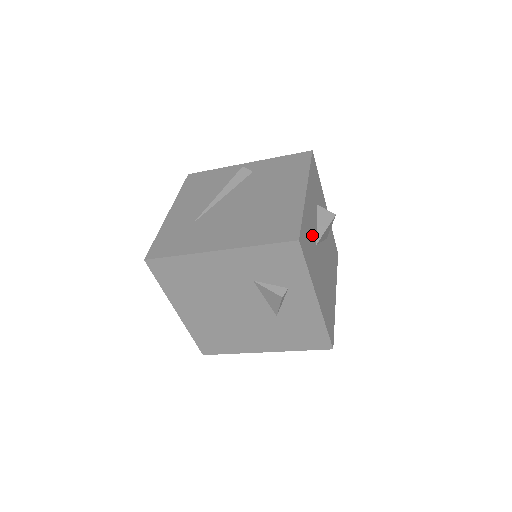
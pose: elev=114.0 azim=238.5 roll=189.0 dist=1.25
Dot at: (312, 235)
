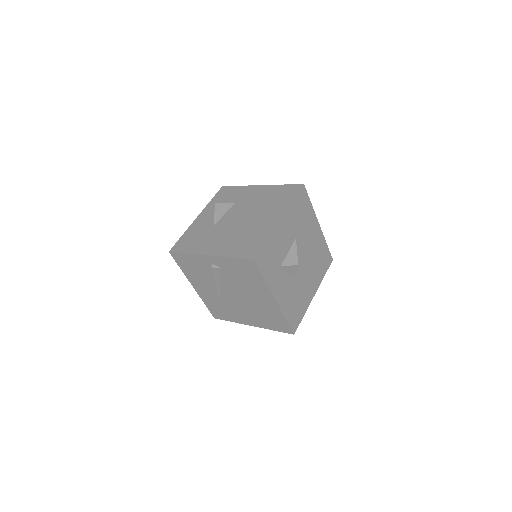
Dot at: (293, 294)
